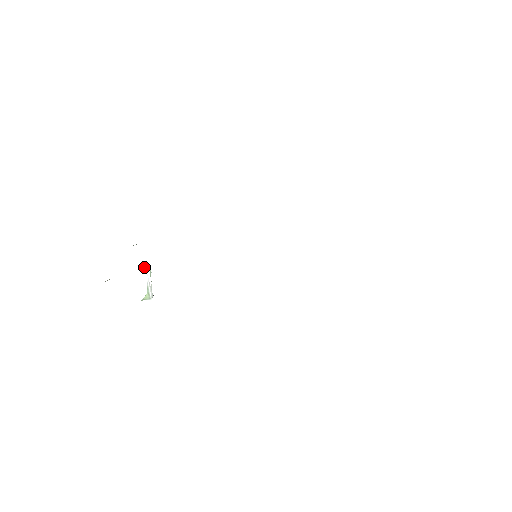
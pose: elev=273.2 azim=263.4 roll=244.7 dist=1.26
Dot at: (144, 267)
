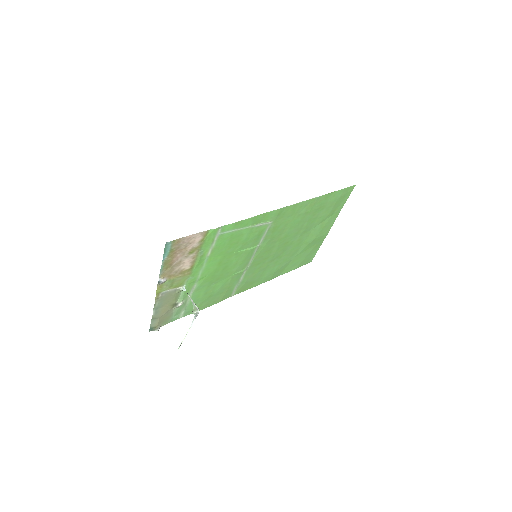
Dot at: (183, 288)
